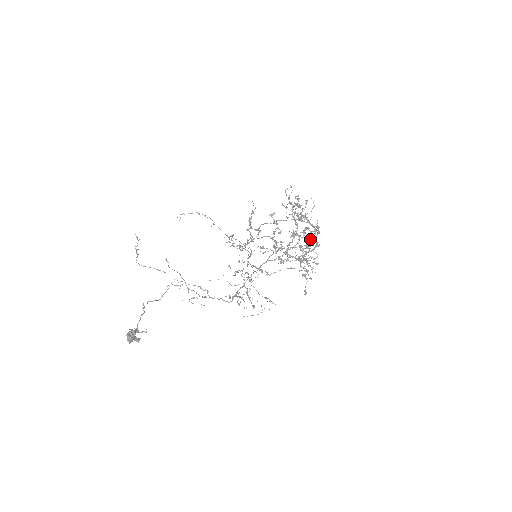
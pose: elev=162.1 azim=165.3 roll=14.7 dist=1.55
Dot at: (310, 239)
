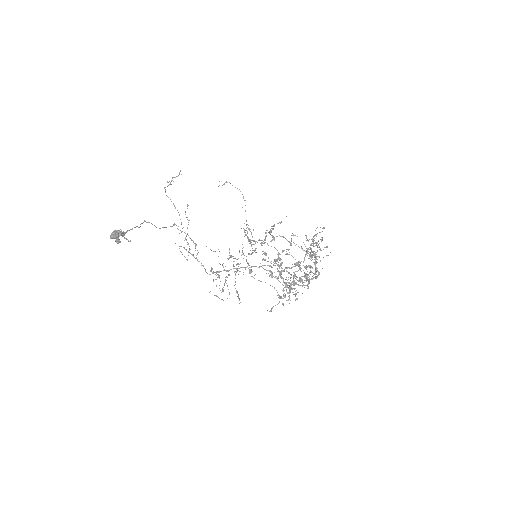
Dot at: (306, 276)
